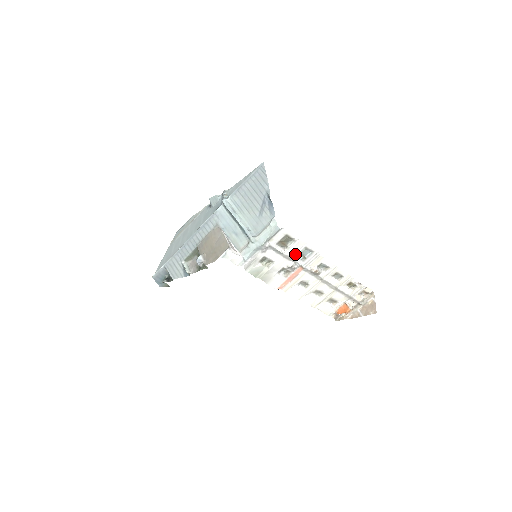
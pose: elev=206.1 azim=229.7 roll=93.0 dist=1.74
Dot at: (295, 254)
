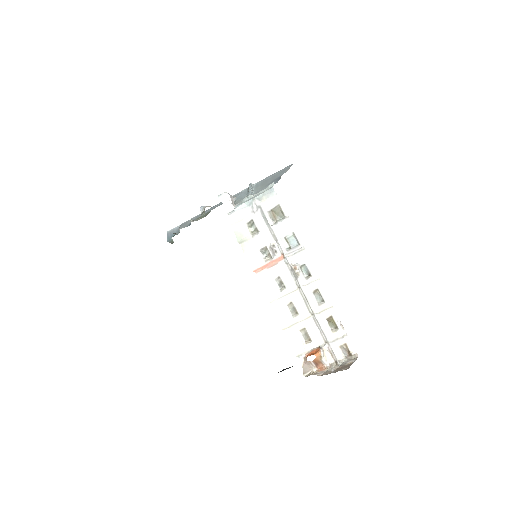
Dot at: (282, 236)
